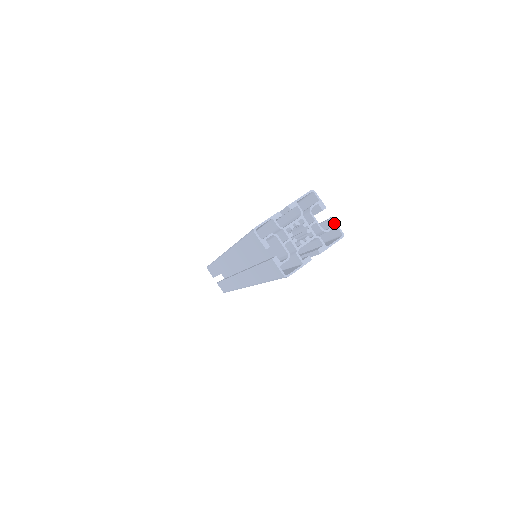
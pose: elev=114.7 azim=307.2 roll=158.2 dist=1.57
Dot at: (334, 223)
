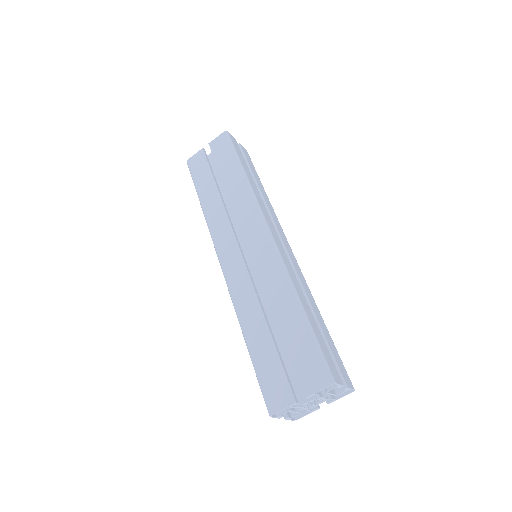
Dot at: (348, 389)
